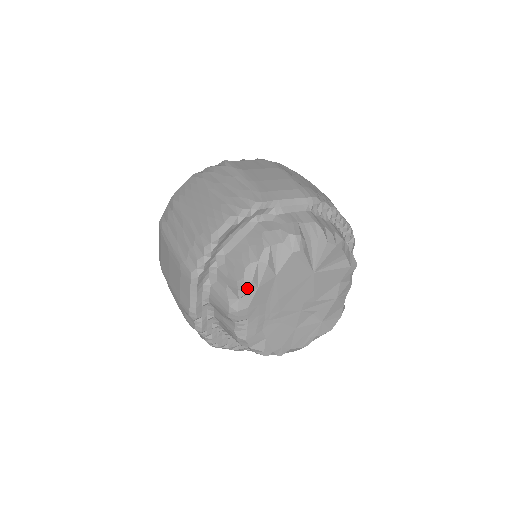
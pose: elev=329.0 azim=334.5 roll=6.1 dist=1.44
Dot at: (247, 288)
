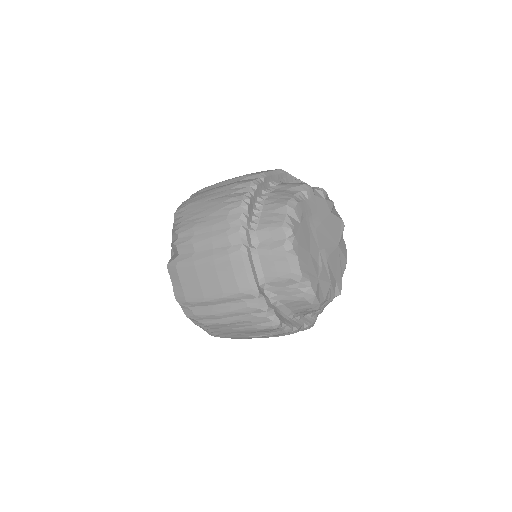
Dot at: (323, 190)
